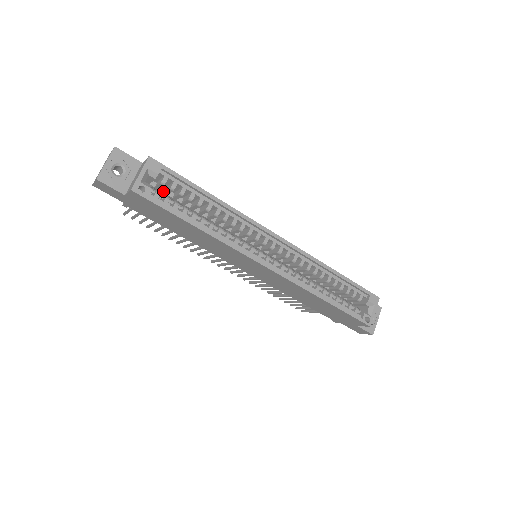
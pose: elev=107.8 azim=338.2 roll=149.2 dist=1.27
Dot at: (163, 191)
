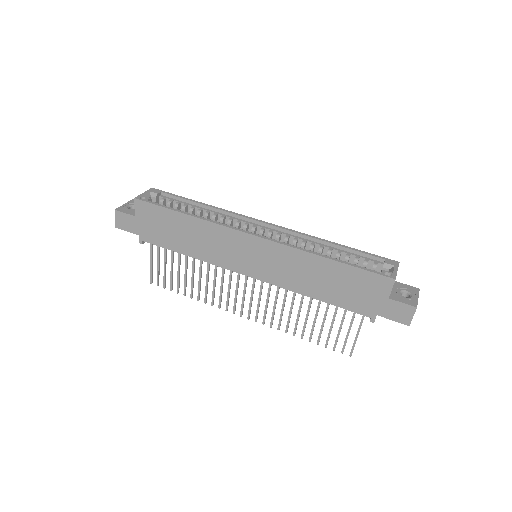
Dot at: occluded
